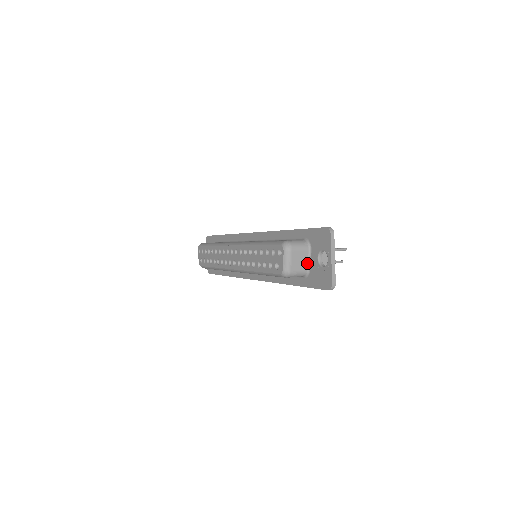
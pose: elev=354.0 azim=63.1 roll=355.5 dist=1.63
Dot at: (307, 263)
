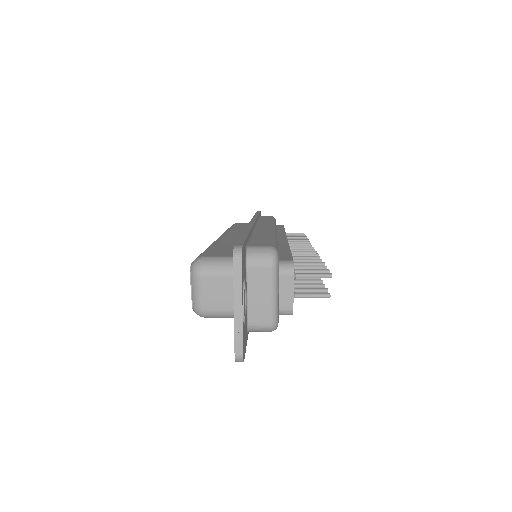
Dot at: occluded
